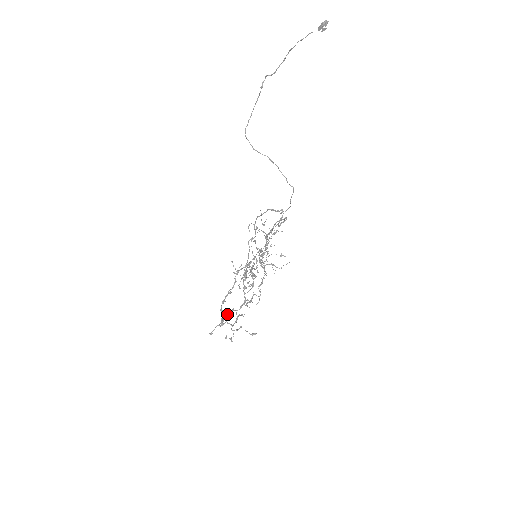
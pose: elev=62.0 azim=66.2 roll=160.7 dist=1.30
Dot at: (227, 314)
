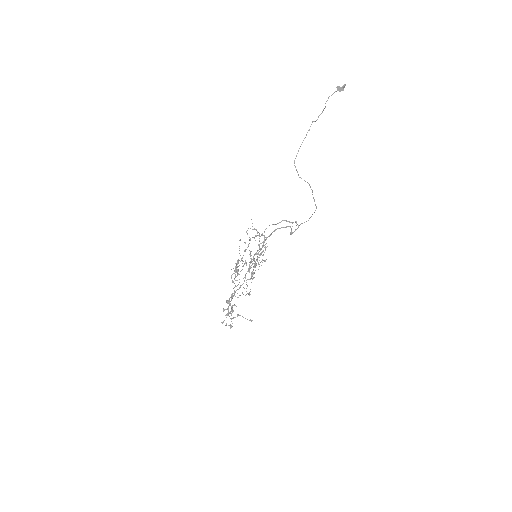
Dot at: (229, 305)
